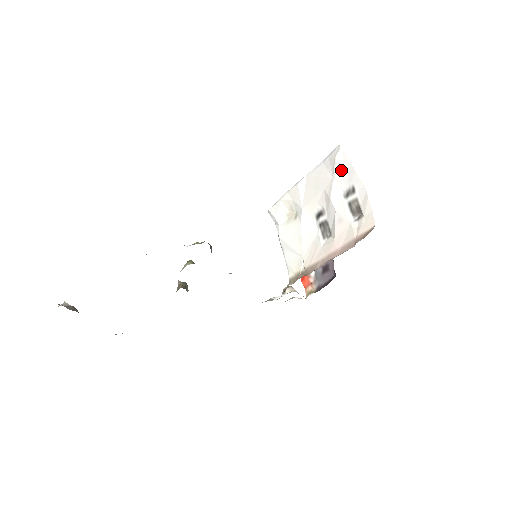
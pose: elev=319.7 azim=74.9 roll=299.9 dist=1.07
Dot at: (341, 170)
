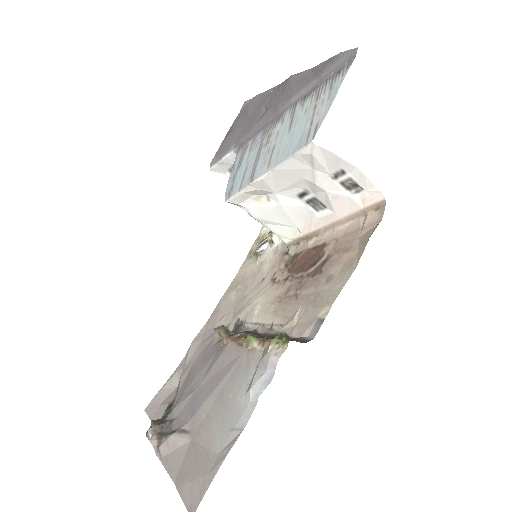
Dot at: (322, 161)
